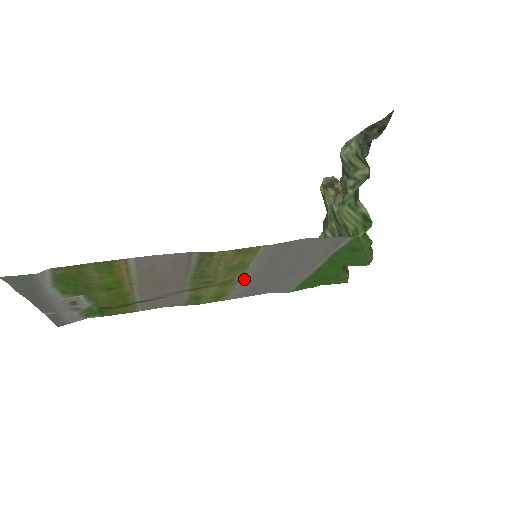
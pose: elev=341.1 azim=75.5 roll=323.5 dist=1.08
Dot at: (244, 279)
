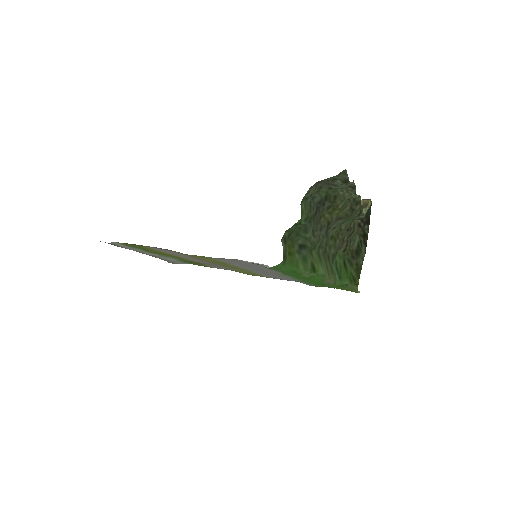
Dot at: (247, 269)
